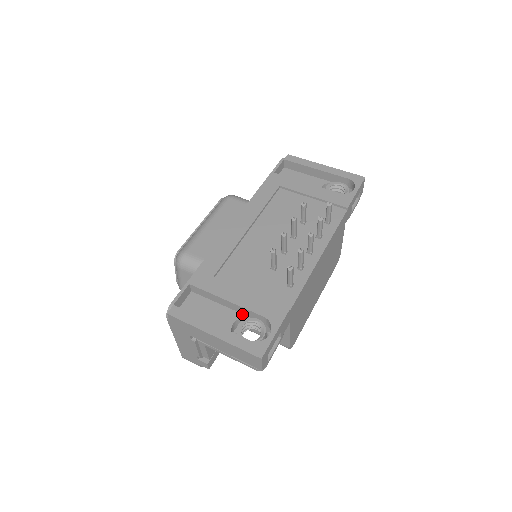
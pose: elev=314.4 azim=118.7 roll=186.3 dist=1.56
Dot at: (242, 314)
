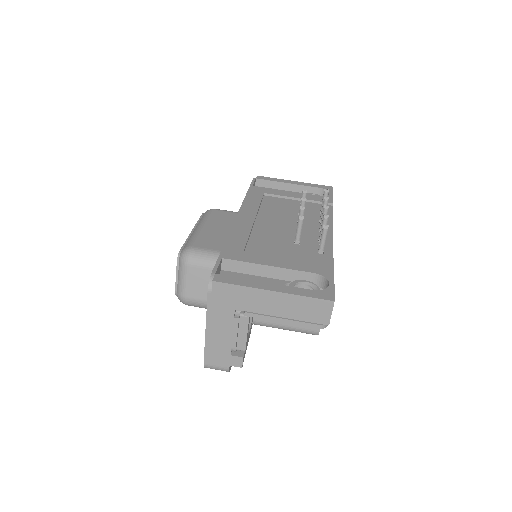
Dot at: (285, 280)
